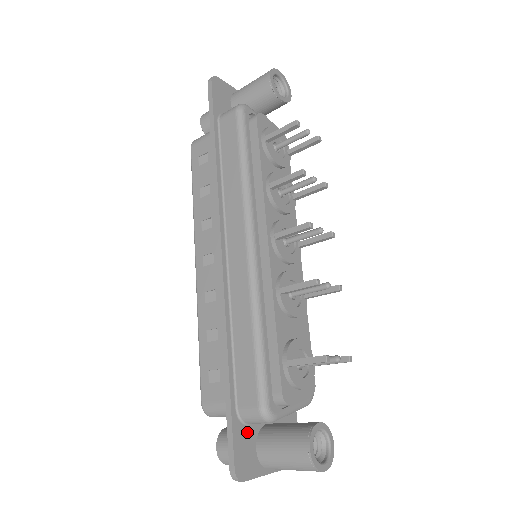
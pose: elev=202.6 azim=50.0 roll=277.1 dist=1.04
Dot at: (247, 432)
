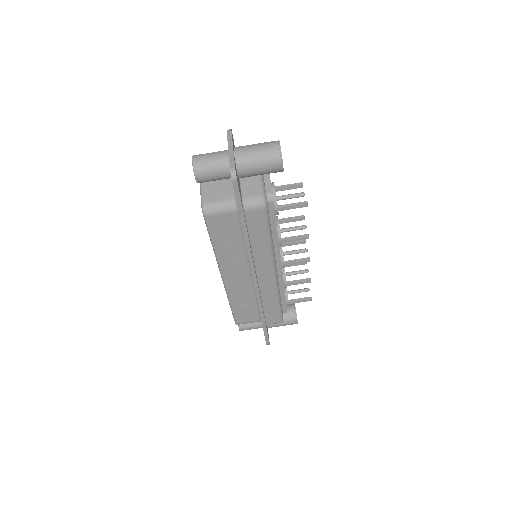
Dot at: occluded
